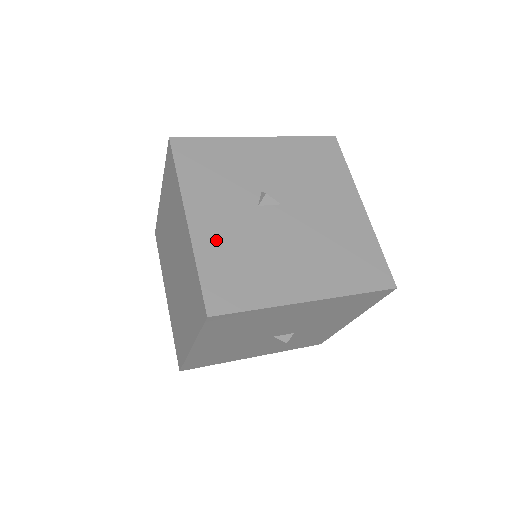
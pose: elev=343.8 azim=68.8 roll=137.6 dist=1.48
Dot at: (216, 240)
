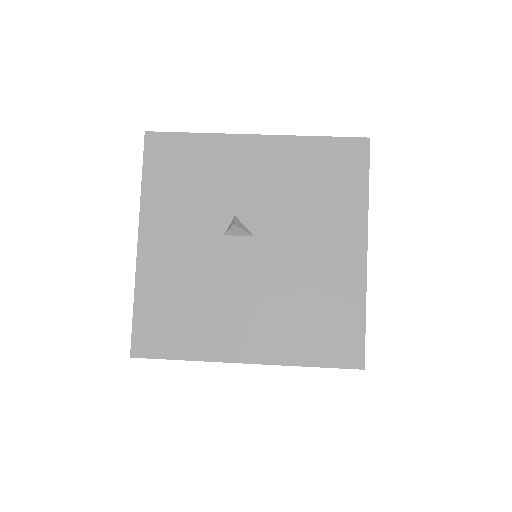
Dot at: (163, 272)
